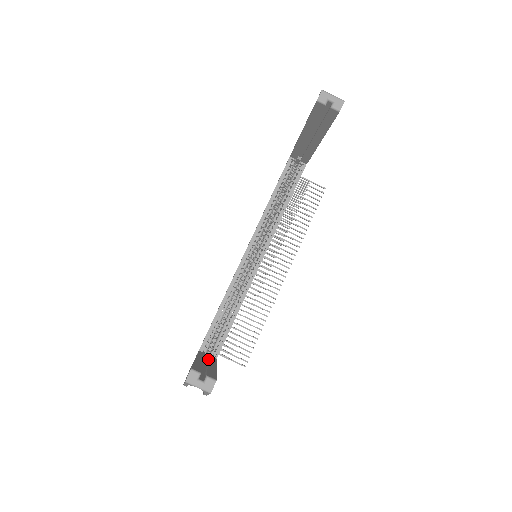
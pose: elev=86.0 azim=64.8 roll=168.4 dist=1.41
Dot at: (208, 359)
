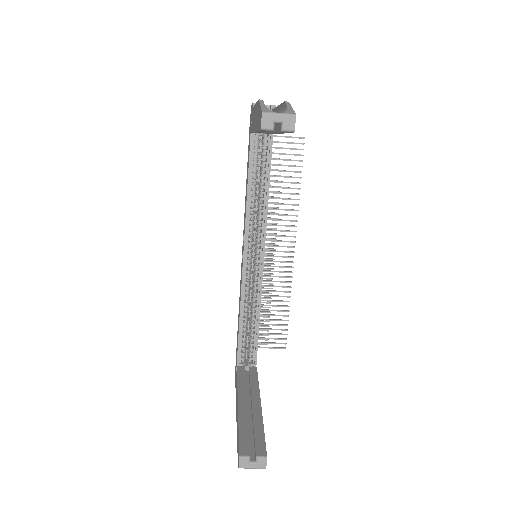
Dot at: (249, 377)
